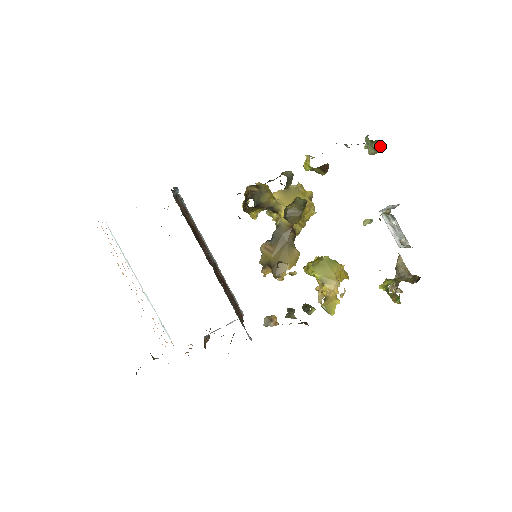
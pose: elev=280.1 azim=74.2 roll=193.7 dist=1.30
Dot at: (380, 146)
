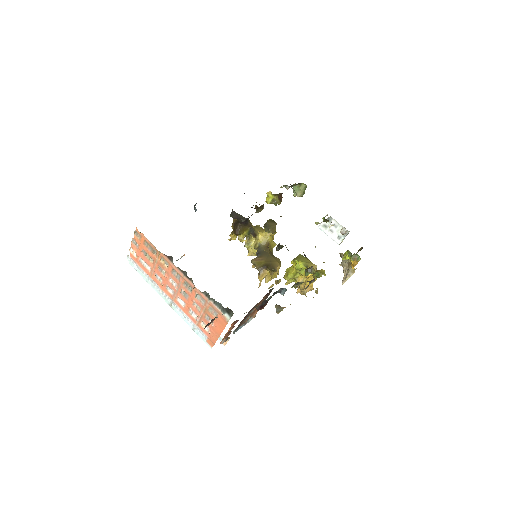
Dot at: (304, 188)
